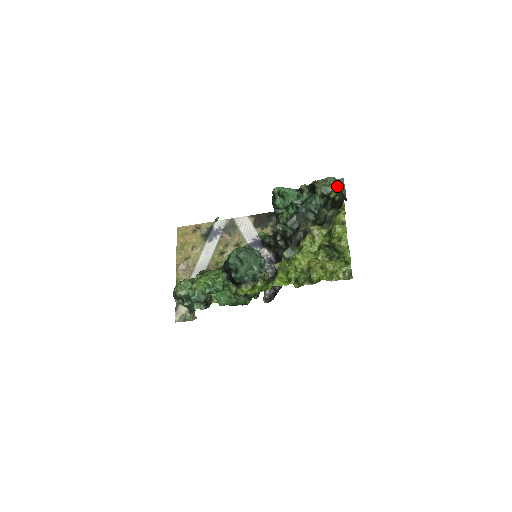
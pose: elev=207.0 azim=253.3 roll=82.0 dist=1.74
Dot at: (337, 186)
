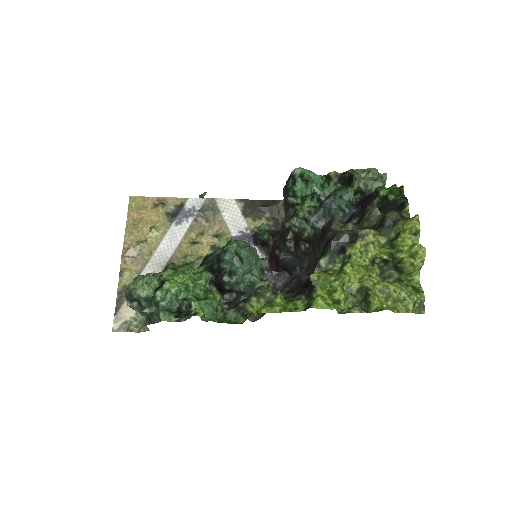
Dot at: (380, 182)
